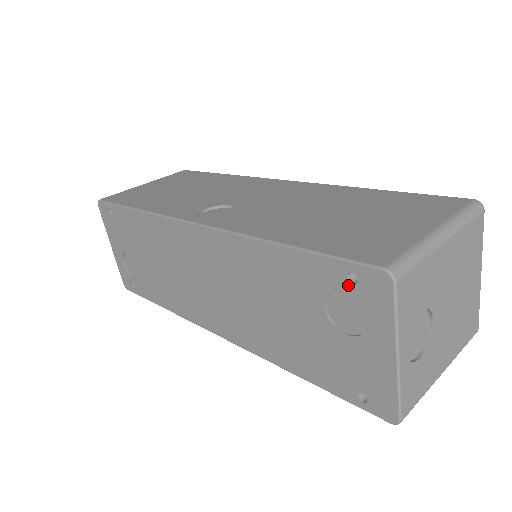
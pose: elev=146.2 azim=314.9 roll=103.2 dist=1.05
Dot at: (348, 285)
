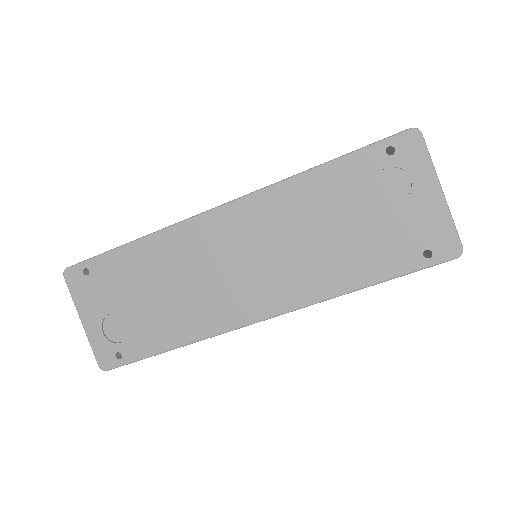
Dot at: (388, 159)
